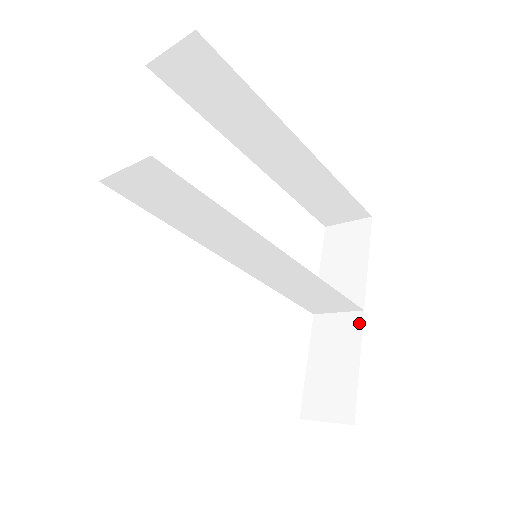
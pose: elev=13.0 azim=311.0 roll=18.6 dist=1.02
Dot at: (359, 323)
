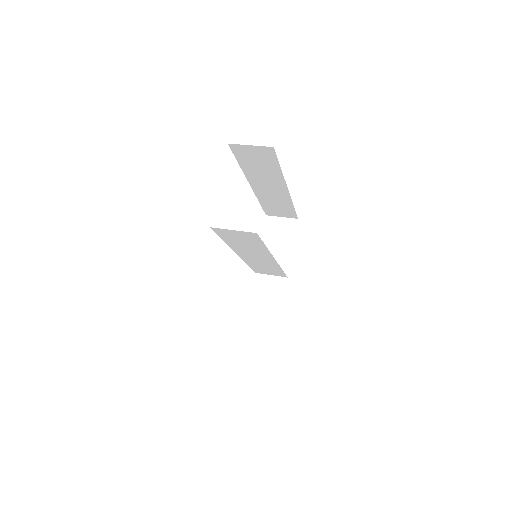
Dot at: (284, 284)
